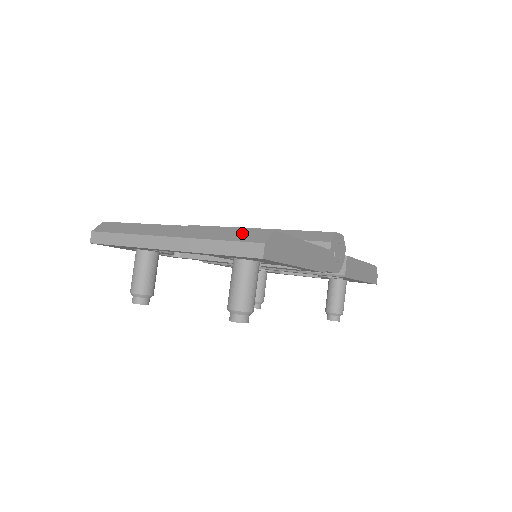
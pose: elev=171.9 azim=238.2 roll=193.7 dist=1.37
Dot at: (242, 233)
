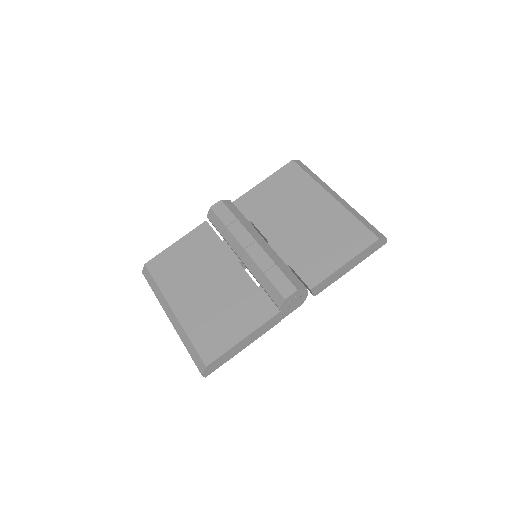
Dot at: (195, 354)
